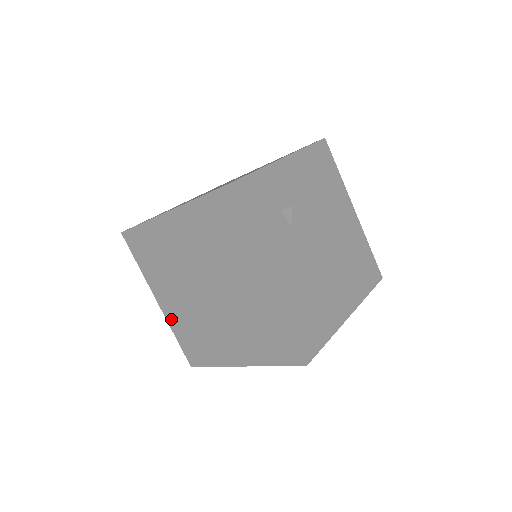
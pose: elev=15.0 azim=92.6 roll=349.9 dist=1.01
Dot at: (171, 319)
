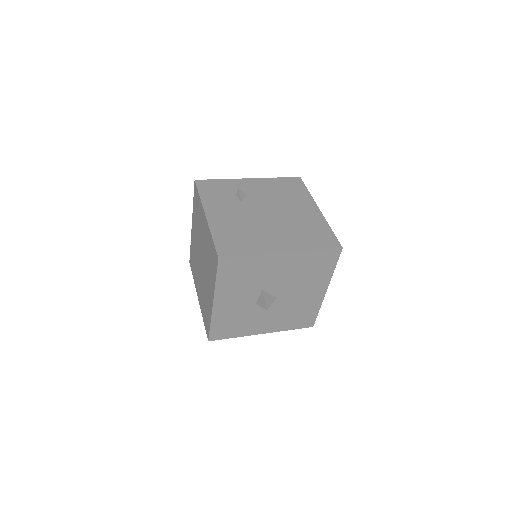
Dot at: (201, 305)
